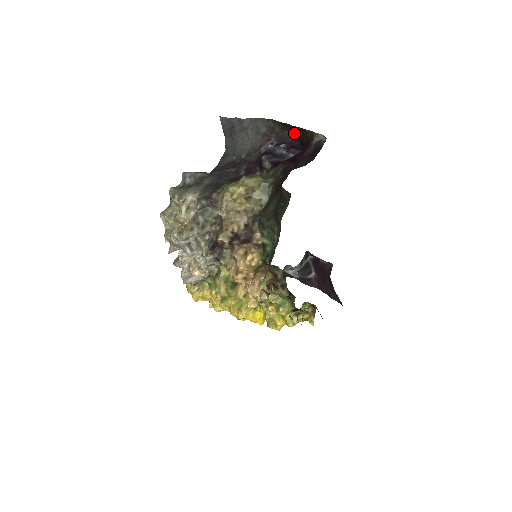
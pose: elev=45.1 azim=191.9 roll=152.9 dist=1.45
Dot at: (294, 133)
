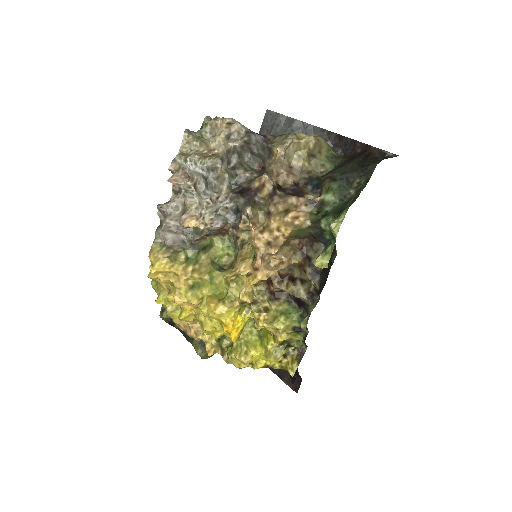
Dot at: (349, 151)
